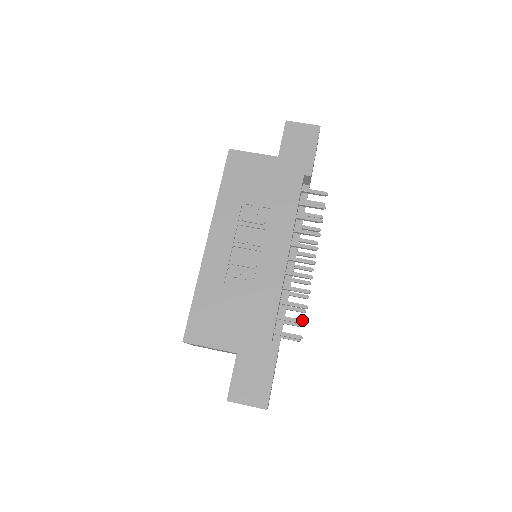
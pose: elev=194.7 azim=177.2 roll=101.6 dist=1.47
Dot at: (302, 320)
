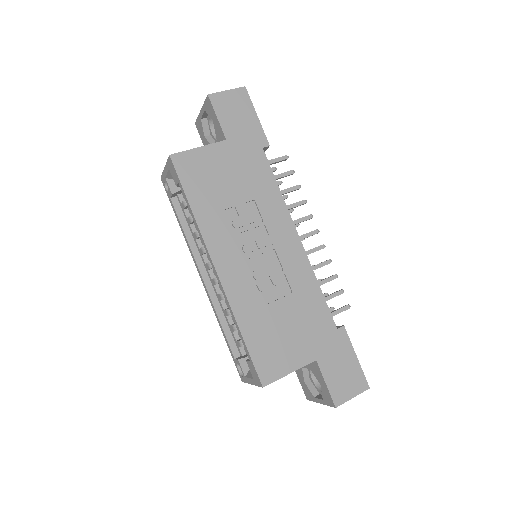
Dot at: (341, 290)
